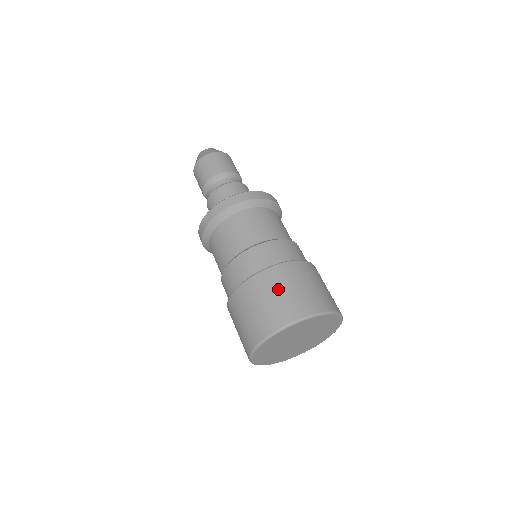
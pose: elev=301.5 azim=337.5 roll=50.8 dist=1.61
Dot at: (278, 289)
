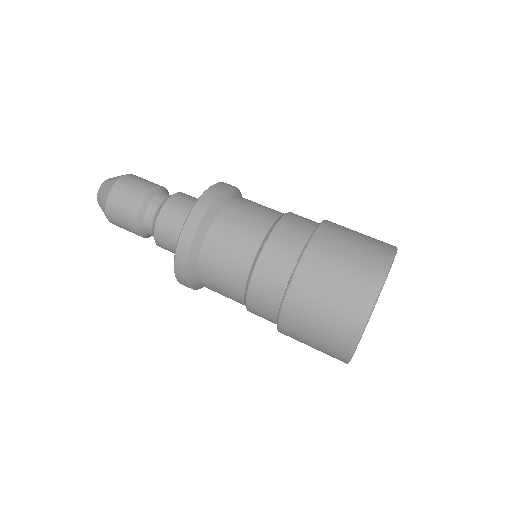
Dot at: (345, 244)
